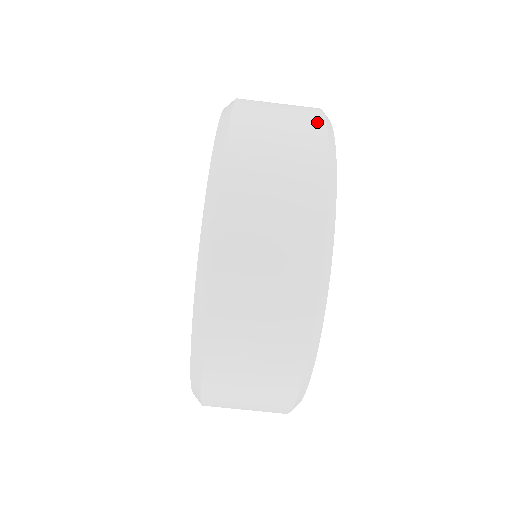
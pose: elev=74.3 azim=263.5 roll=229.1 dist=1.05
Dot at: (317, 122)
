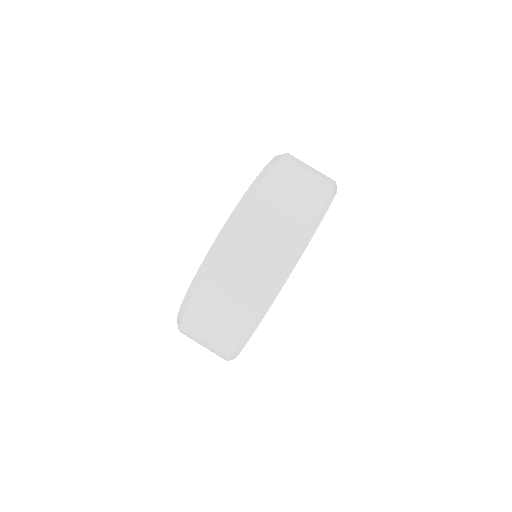
Dot at: occluded
